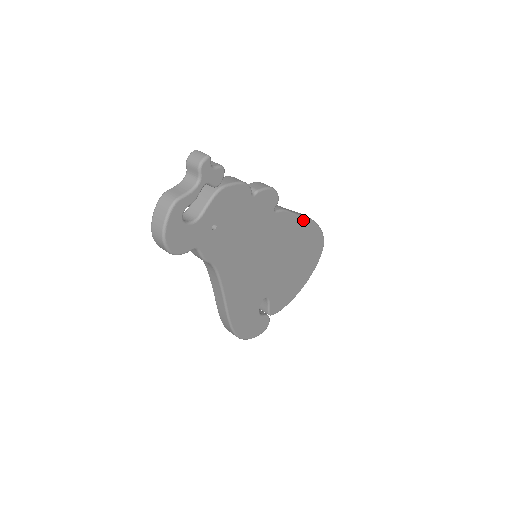
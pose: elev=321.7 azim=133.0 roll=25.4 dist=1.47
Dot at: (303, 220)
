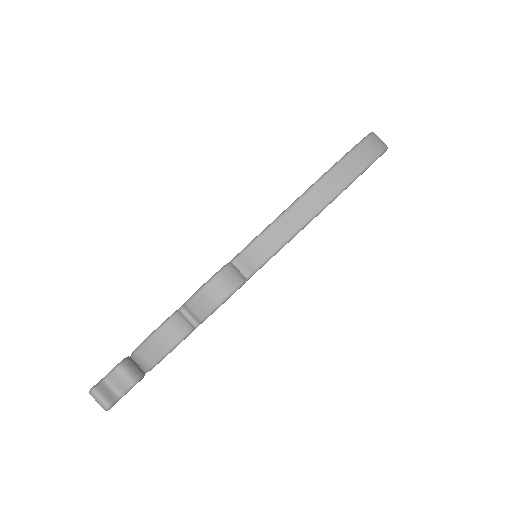
Dot at: (313, 218)
